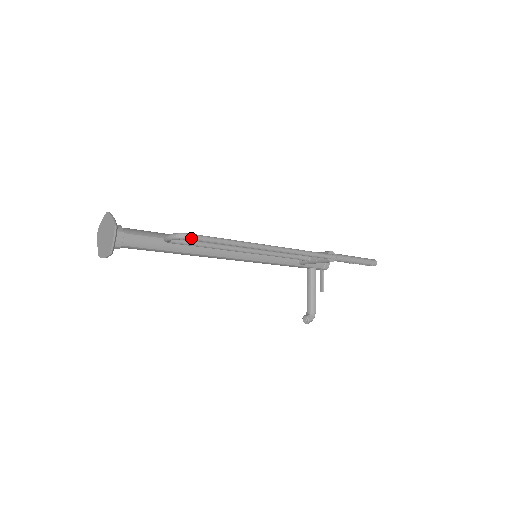
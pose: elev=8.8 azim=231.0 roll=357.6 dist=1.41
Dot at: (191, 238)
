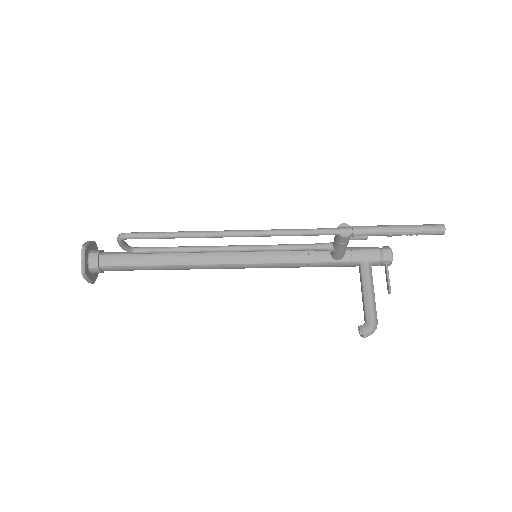
Dot at: (128, 236)
